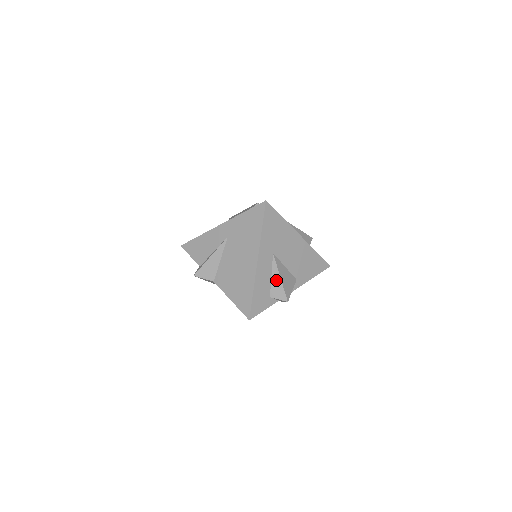
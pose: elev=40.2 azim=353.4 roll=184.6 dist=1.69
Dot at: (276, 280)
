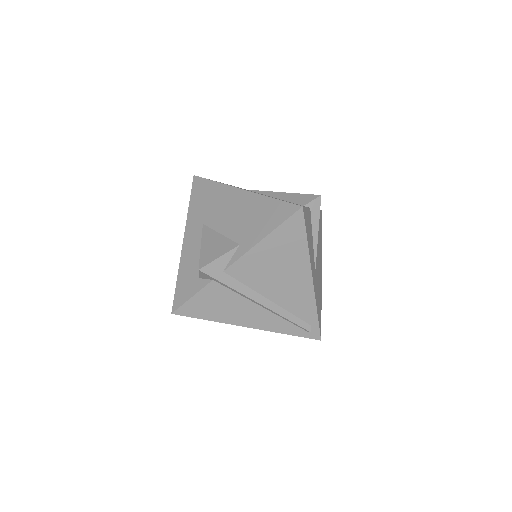
Dot at: occluded
